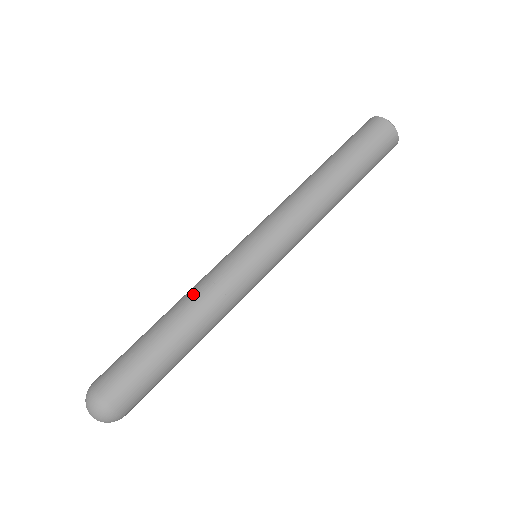
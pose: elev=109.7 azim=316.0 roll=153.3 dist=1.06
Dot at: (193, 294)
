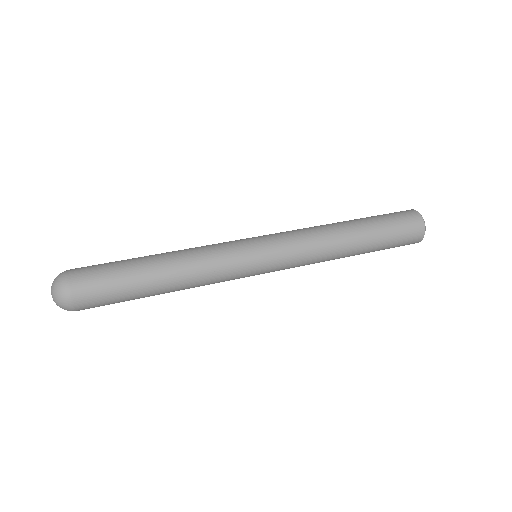
Dot at: (190, 253)
